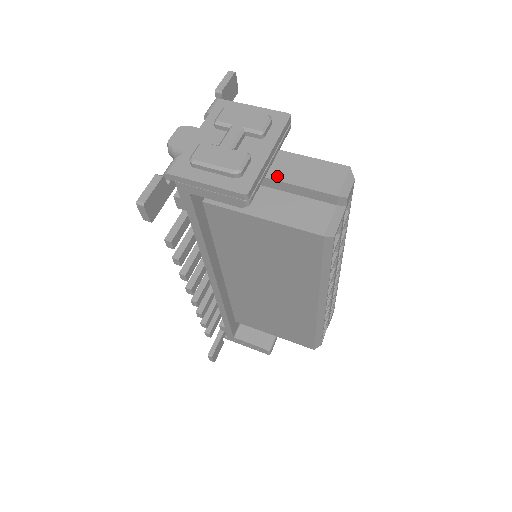
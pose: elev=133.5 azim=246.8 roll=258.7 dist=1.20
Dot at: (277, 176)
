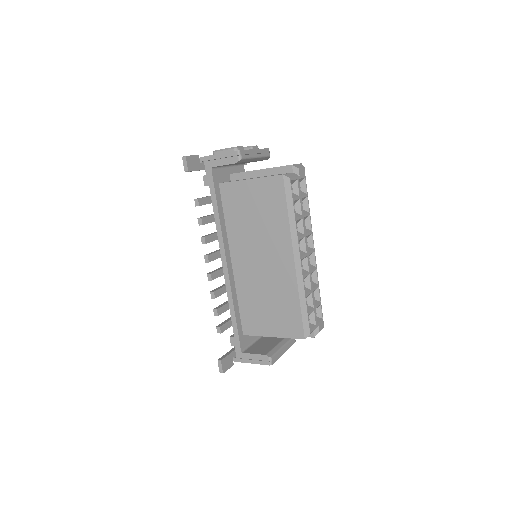
Dot at: (261, 169)
